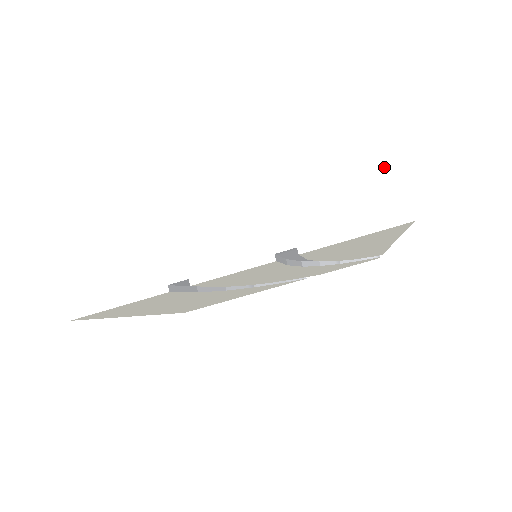
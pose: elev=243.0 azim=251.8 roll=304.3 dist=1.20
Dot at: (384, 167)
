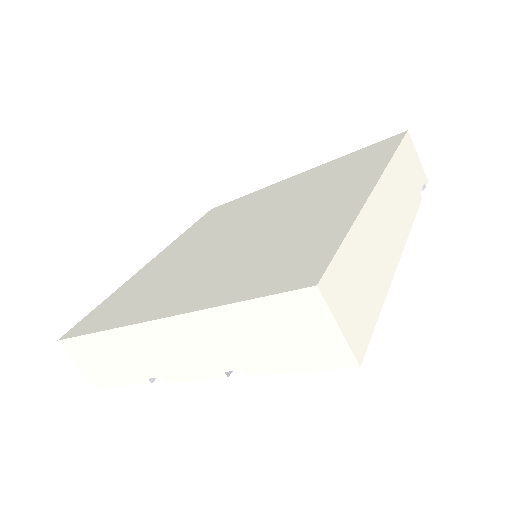
Dot at: (313, 308)
